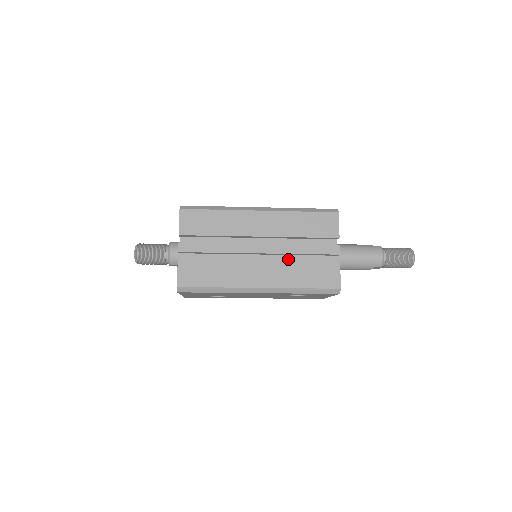
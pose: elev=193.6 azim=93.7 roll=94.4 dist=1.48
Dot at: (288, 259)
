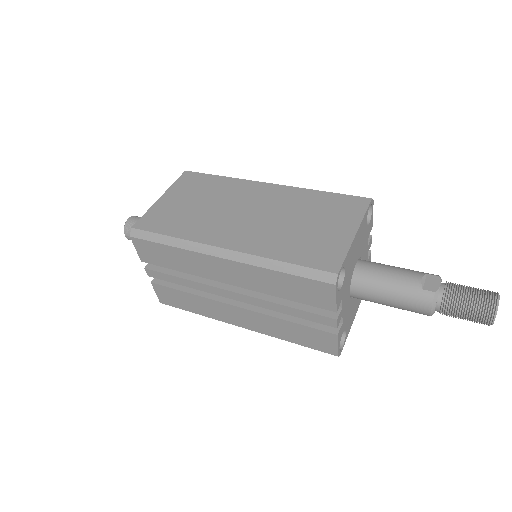
Dot at: occluded
